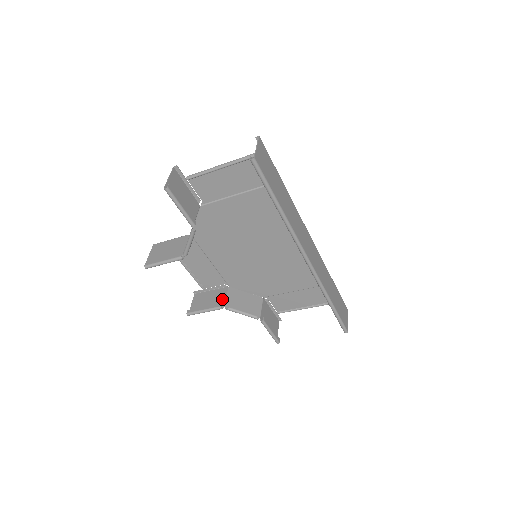
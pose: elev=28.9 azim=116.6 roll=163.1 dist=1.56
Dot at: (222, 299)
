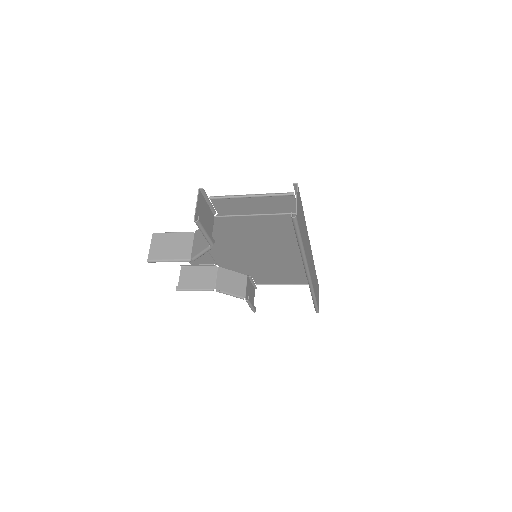
Dot at: (212, 280)
